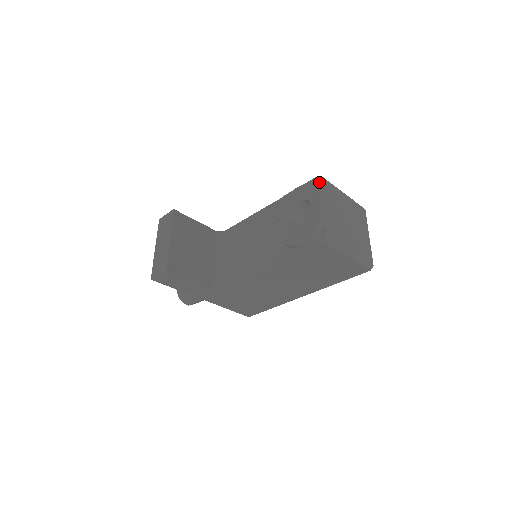
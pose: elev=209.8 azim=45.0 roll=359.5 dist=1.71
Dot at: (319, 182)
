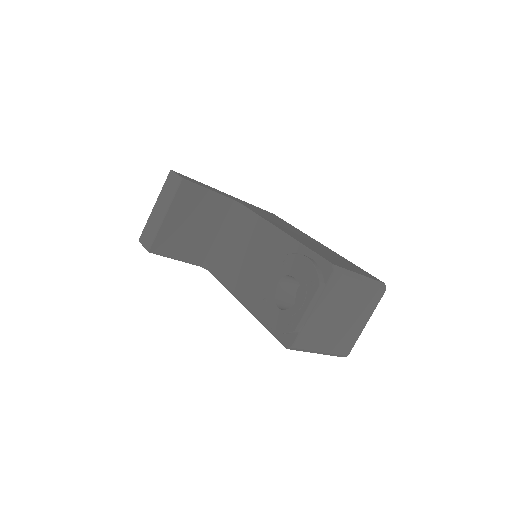
Dot at: (327, 275)
